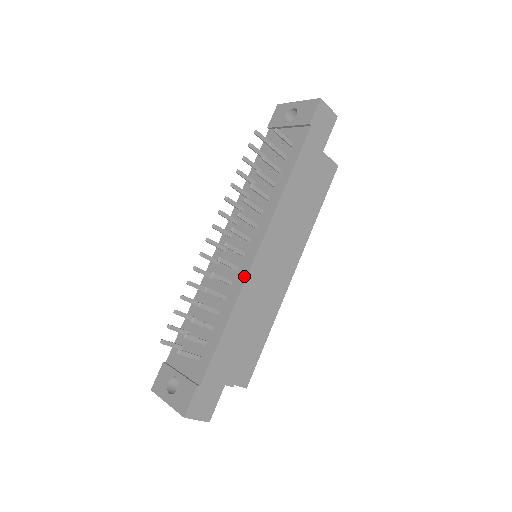
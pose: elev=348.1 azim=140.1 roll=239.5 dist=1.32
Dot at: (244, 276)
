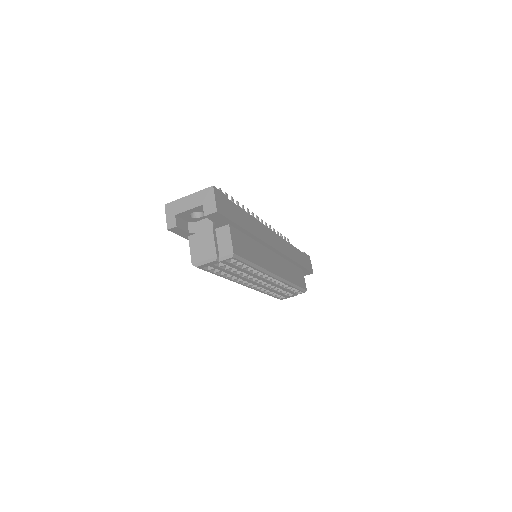
Dot at: occluded
